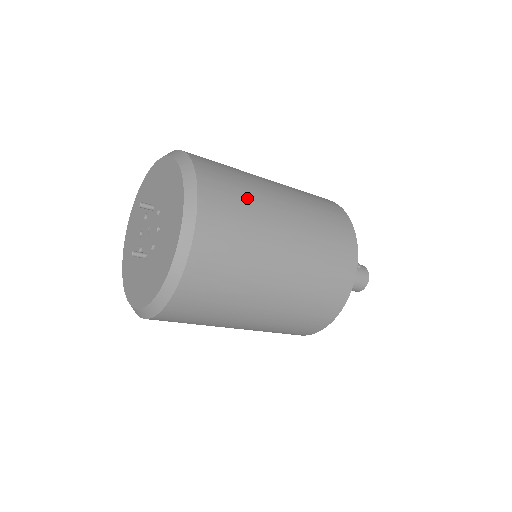
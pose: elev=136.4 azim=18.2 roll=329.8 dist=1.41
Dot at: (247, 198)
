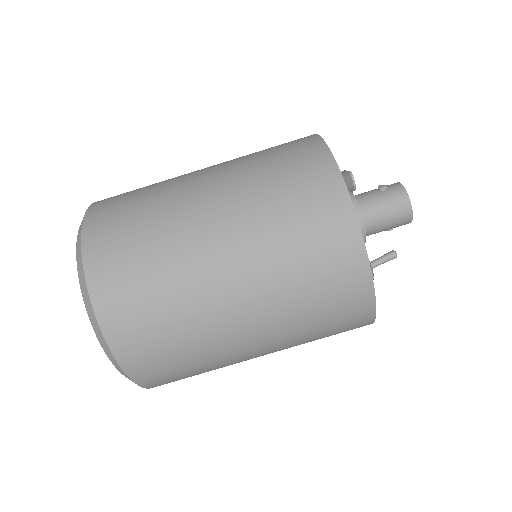
Dot at: (147, 206)
